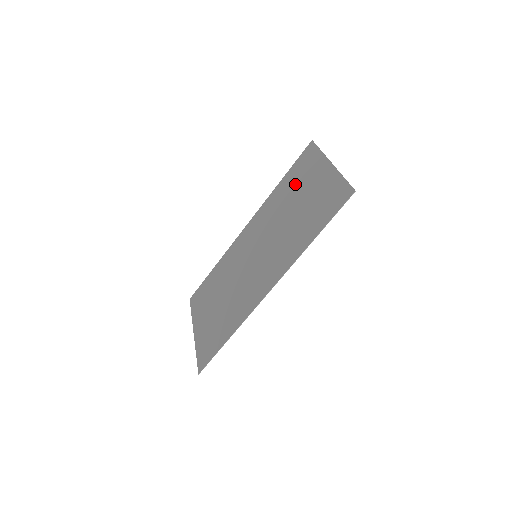
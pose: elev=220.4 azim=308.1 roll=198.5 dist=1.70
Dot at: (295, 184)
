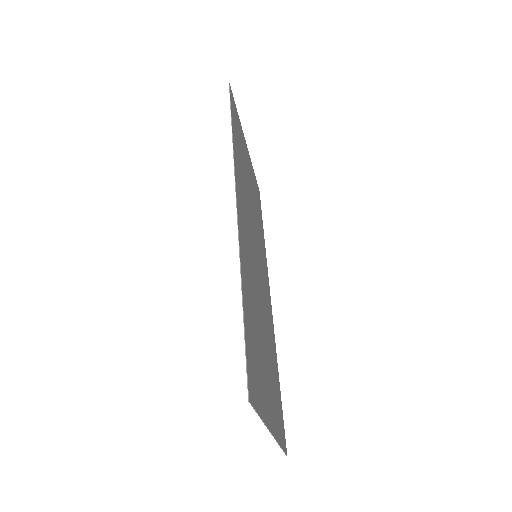
Dot at: occluded
